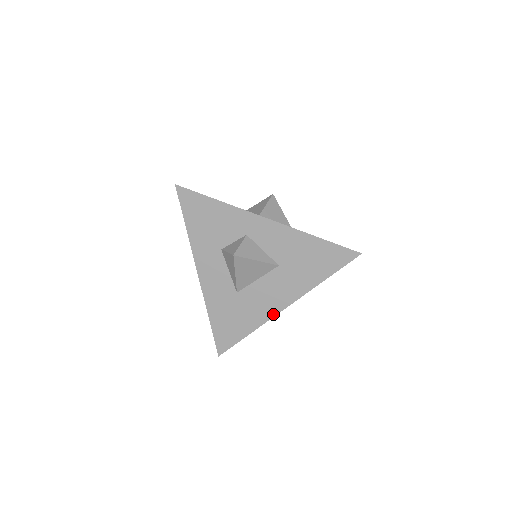
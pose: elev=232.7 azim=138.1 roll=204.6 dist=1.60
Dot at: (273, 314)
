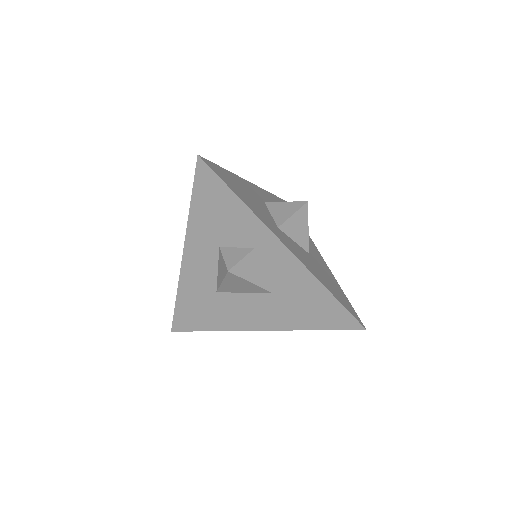
Dot at: (244, 328)
